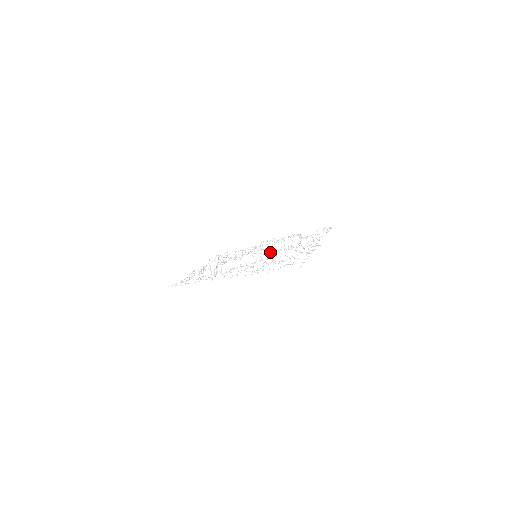
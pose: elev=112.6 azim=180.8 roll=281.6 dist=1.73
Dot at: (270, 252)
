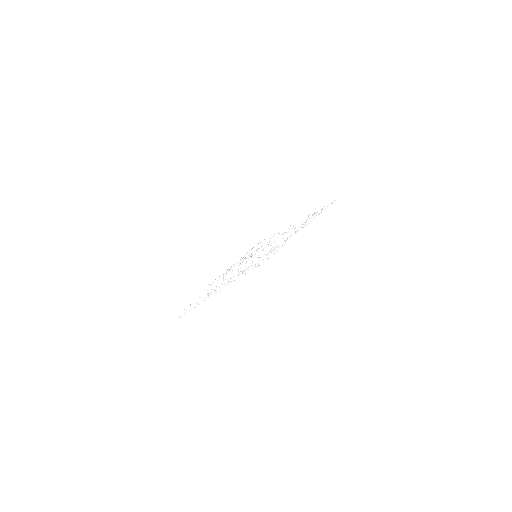
Dot at: (272, 239)
